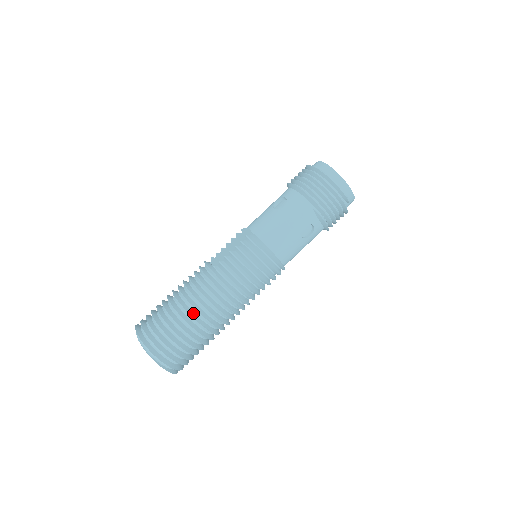
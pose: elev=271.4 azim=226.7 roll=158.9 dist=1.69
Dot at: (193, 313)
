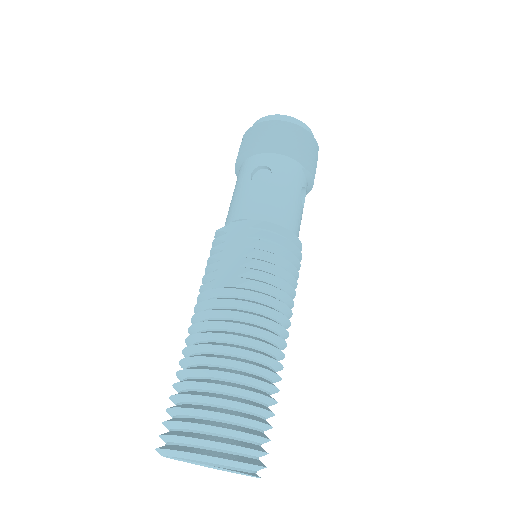
Dot at: (257, 363)
